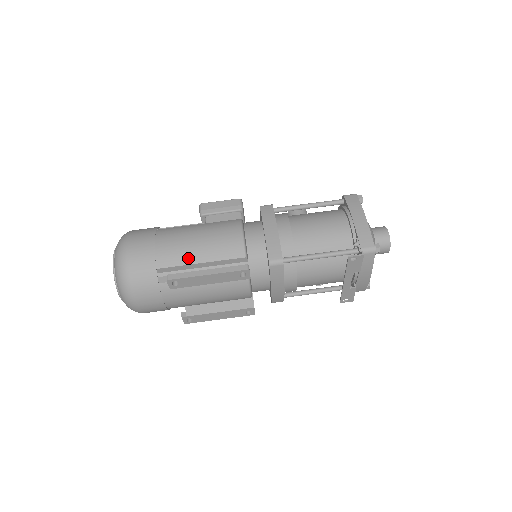
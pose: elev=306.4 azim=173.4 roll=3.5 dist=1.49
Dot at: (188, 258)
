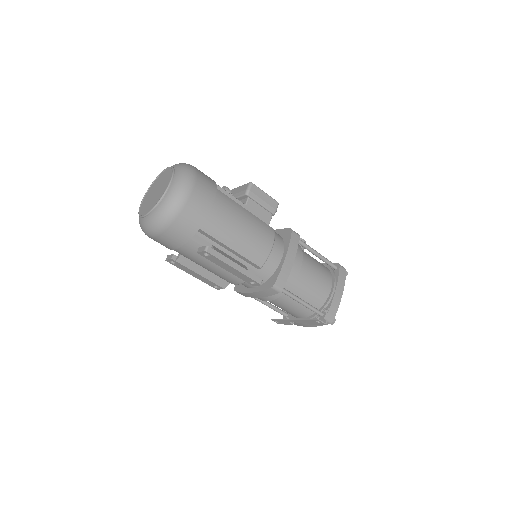
Dot at: (226, 238)
